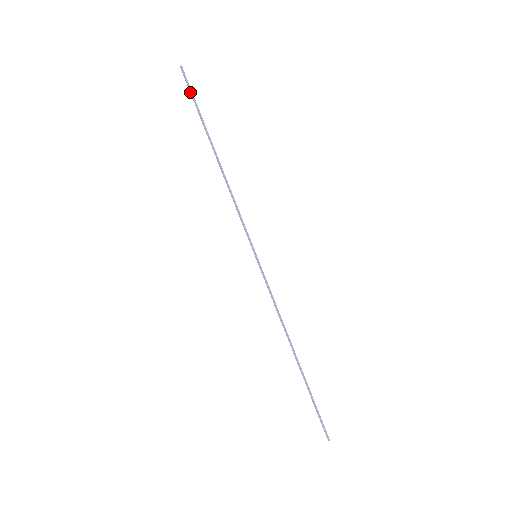
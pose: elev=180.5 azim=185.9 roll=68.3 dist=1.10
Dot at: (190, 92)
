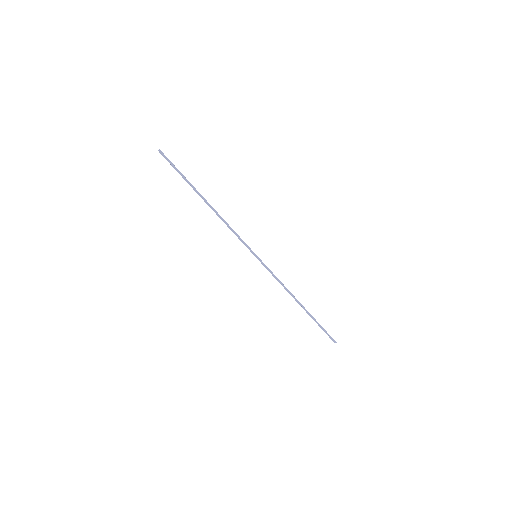
Dot at: (173, 166)
